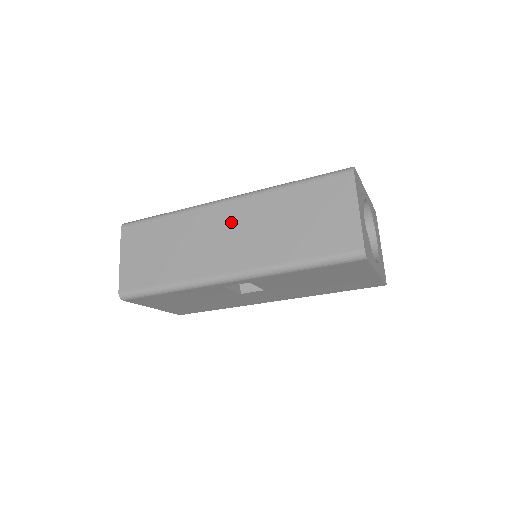
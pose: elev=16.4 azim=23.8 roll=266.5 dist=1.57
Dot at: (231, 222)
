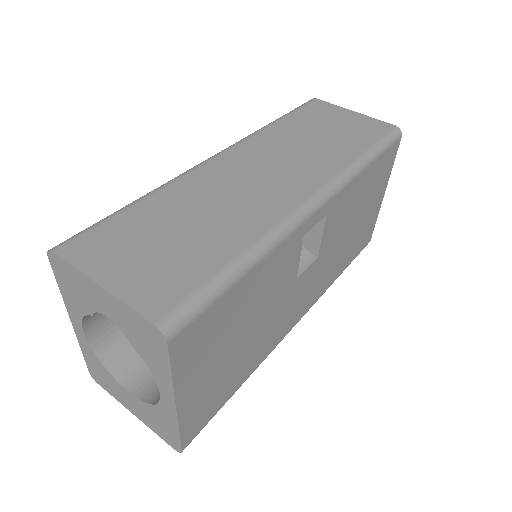
Dot at: (250, 163)
